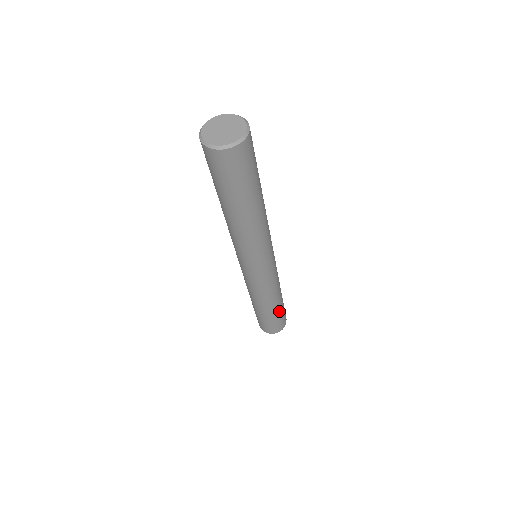
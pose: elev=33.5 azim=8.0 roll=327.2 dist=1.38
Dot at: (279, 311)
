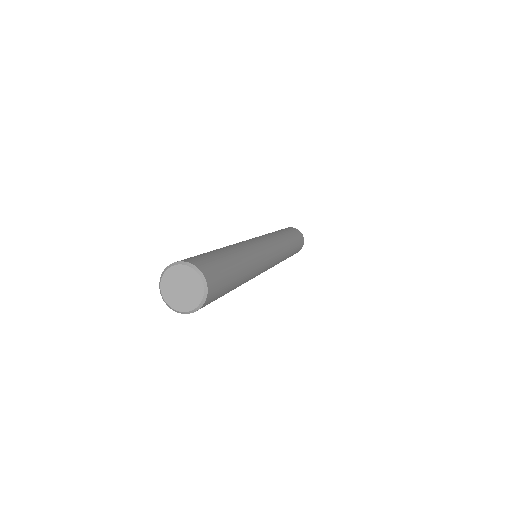
Dot at: (295, 249)
